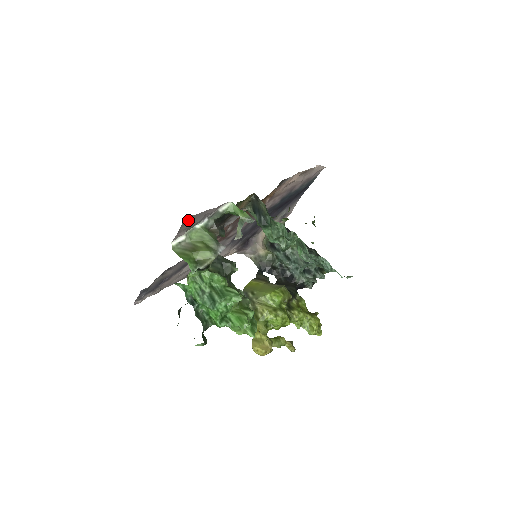
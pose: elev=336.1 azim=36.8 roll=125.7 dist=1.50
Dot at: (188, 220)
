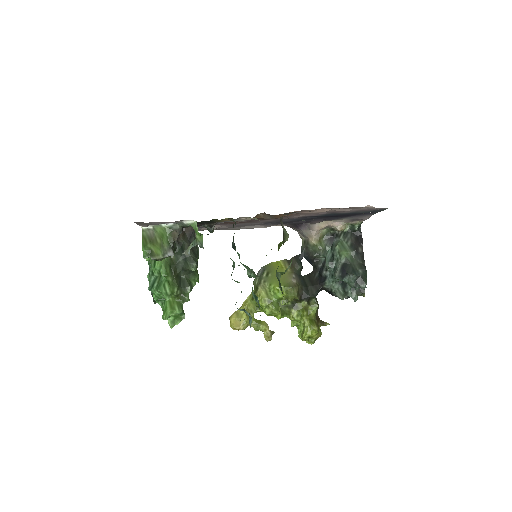
Dot at: (142, 222)
